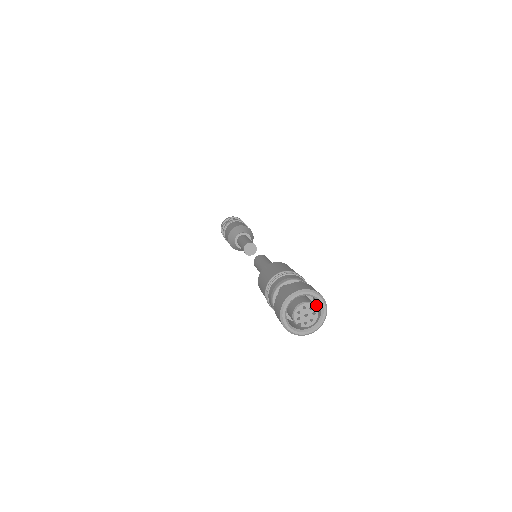
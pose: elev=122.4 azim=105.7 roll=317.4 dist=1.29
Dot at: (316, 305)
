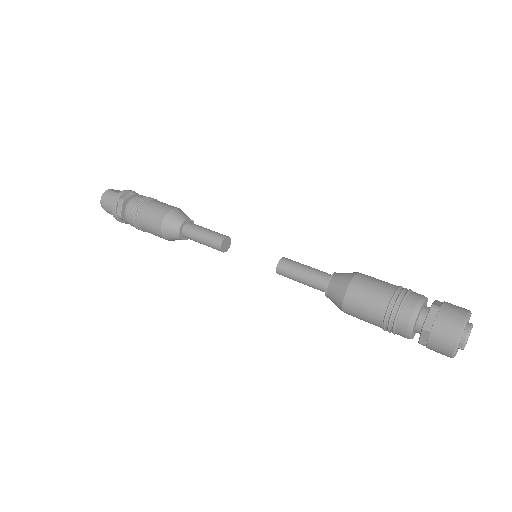
Dot at: occluded
